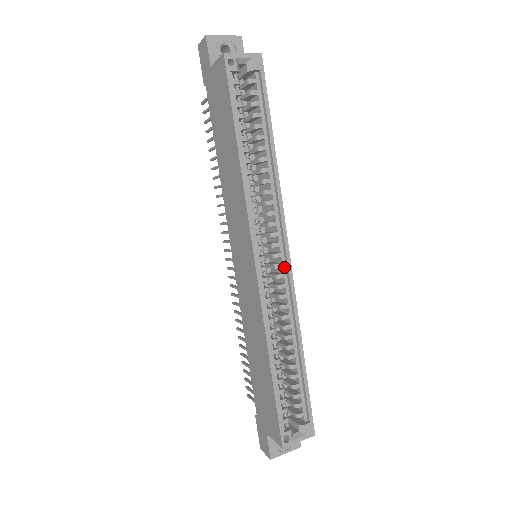
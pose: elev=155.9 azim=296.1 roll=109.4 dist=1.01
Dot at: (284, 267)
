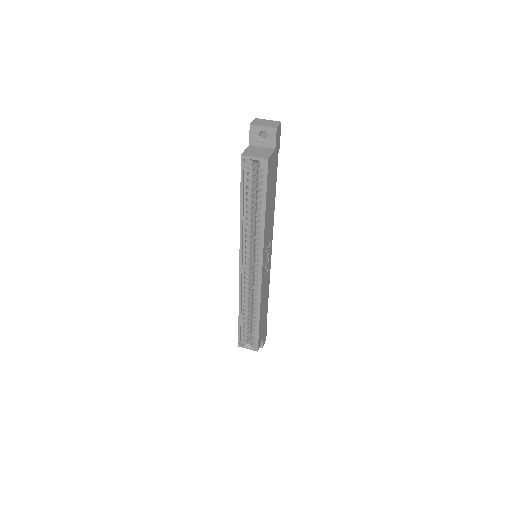
Dot at: (259, 275)
